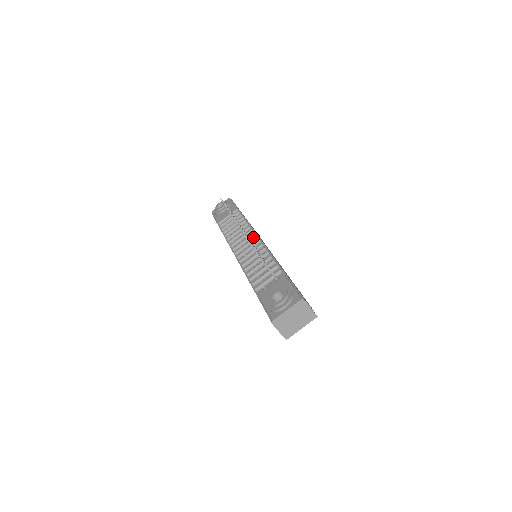
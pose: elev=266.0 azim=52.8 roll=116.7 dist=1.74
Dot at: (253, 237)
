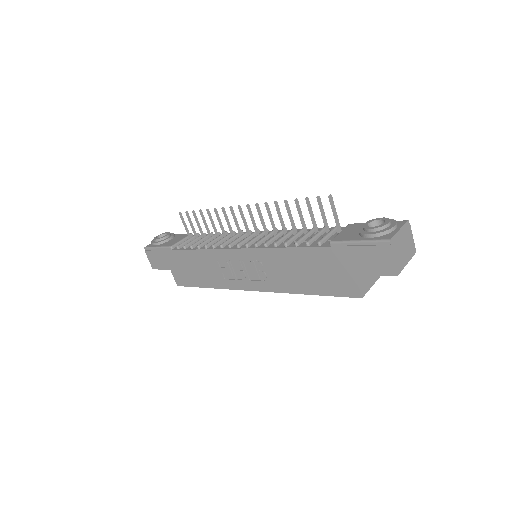
Dot at: occluded
